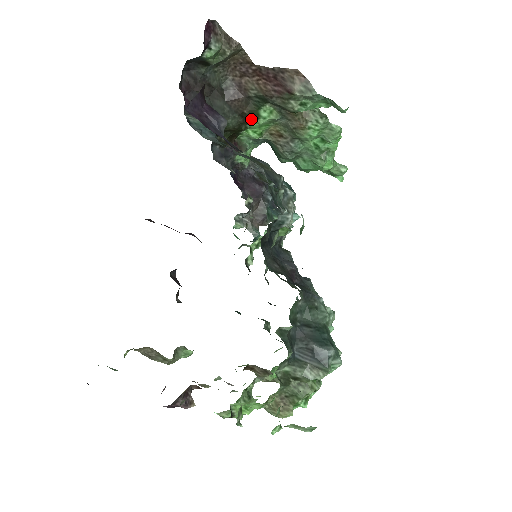
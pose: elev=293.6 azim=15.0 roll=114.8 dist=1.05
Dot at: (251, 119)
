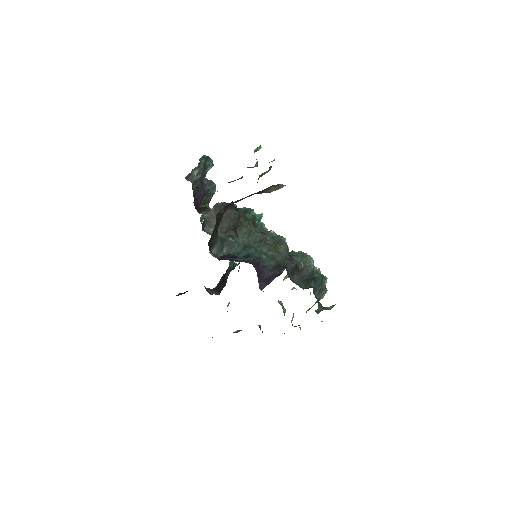
Dot at: occluded
